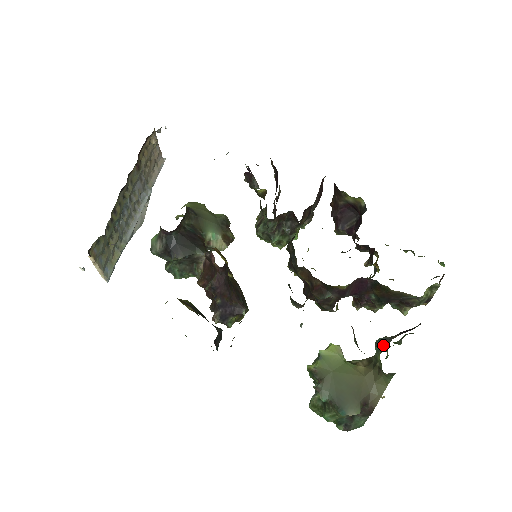
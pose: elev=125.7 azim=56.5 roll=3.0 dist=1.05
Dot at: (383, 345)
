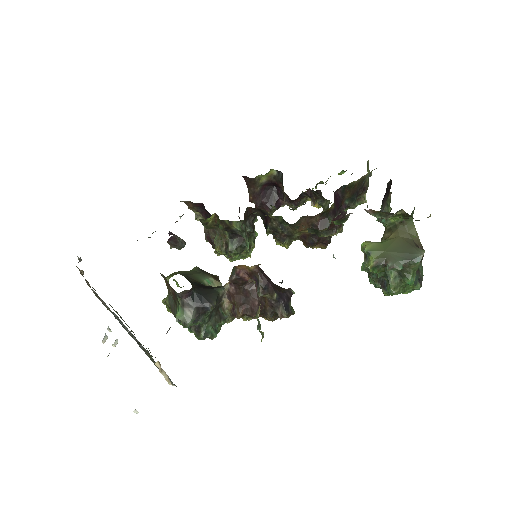
Dot at: occluded
